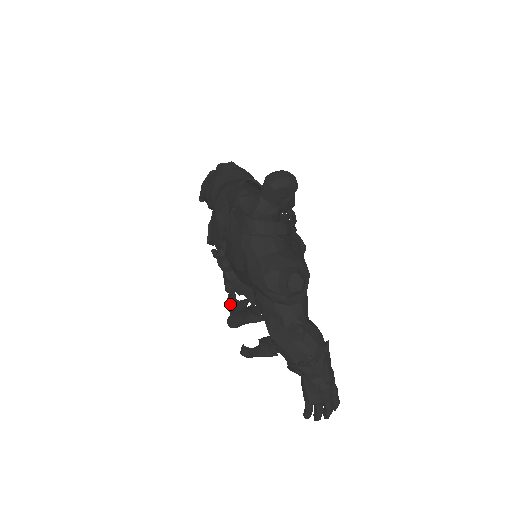
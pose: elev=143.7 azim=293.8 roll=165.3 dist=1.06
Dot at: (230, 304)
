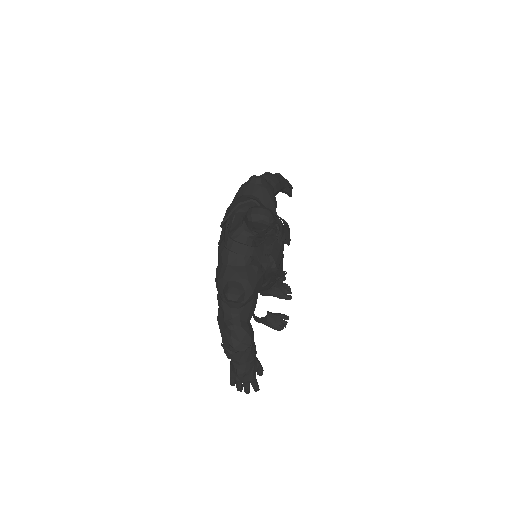
Dot at: occluded
